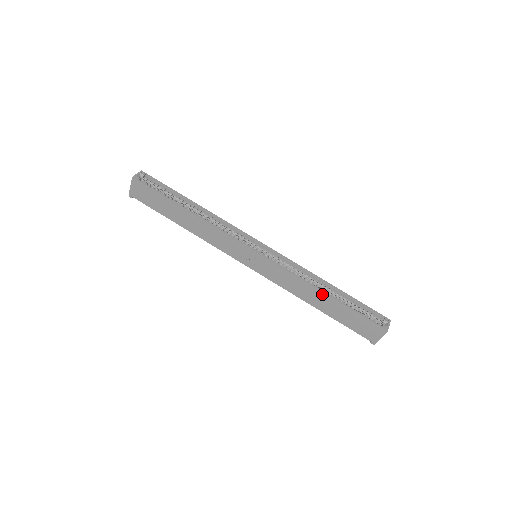
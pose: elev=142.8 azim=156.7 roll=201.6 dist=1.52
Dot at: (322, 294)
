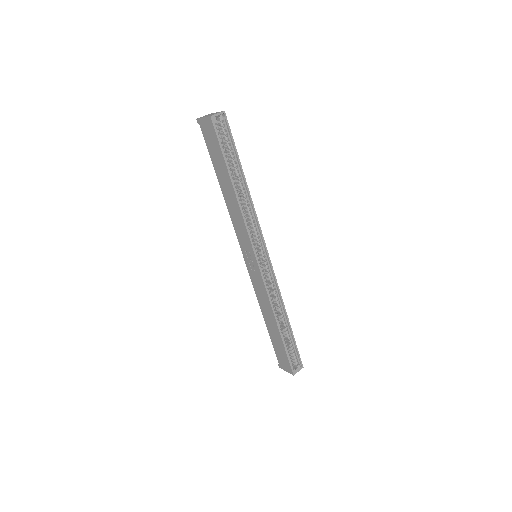
Dot at: (275, 323)
